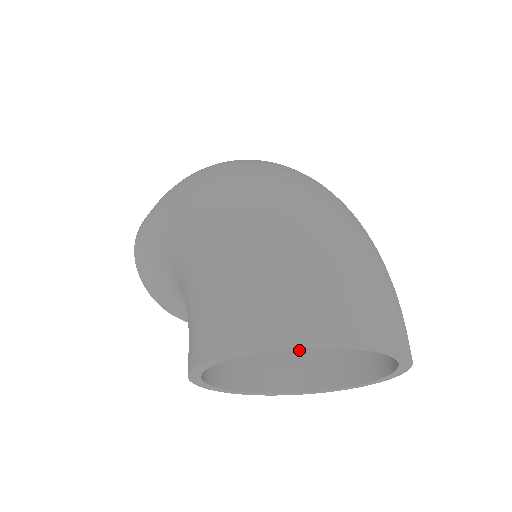
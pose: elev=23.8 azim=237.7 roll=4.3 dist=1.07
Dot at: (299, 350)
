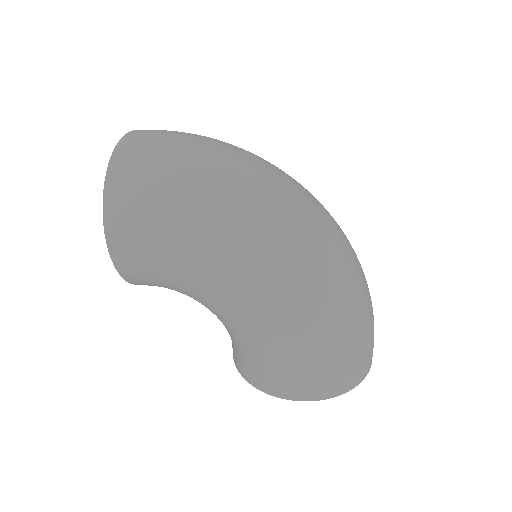
Dot at: occluded
